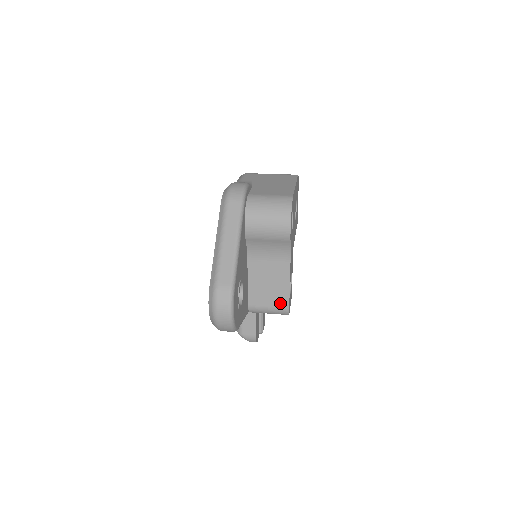
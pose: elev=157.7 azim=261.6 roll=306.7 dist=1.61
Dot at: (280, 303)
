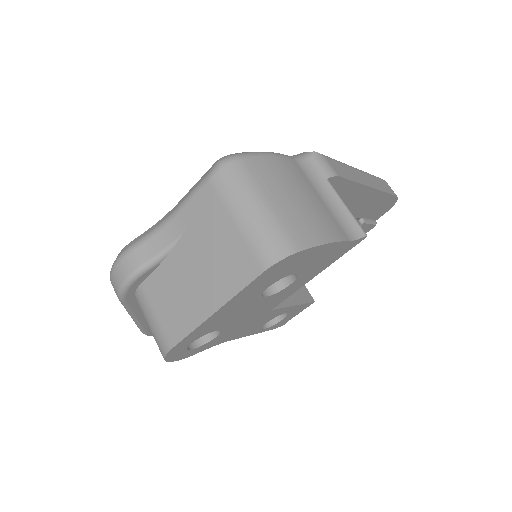
Dot at: occluded
